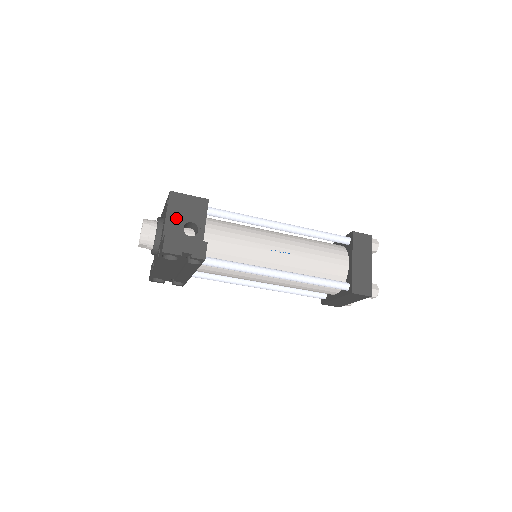
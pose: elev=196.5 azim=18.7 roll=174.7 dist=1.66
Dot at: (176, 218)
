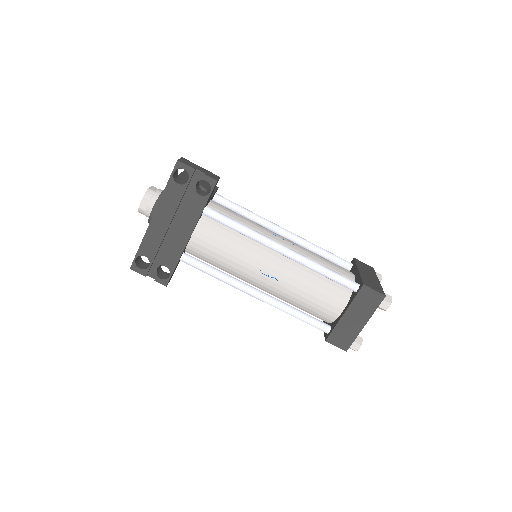
Dot at: occluded
